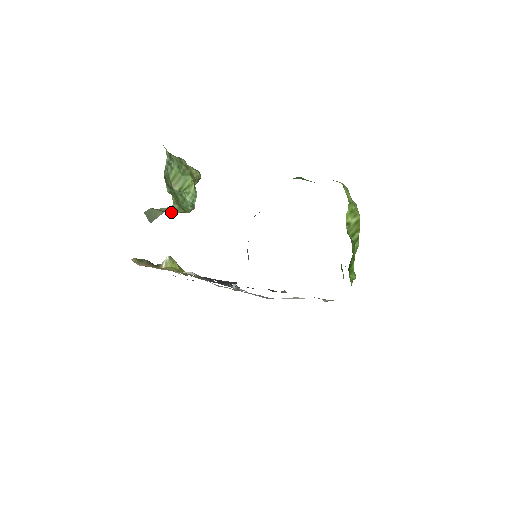
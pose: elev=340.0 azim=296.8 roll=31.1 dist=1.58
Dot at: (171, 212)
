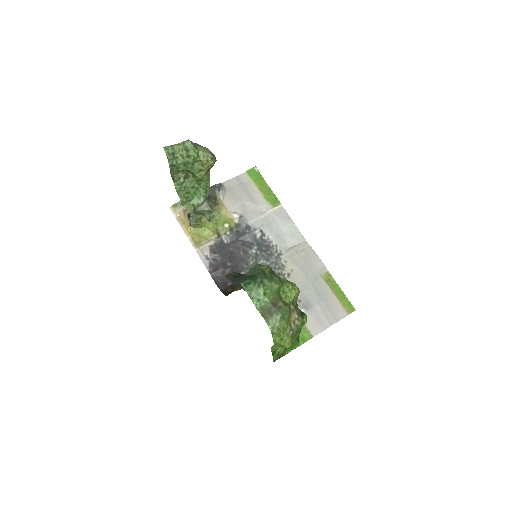
Dot at: occluded
